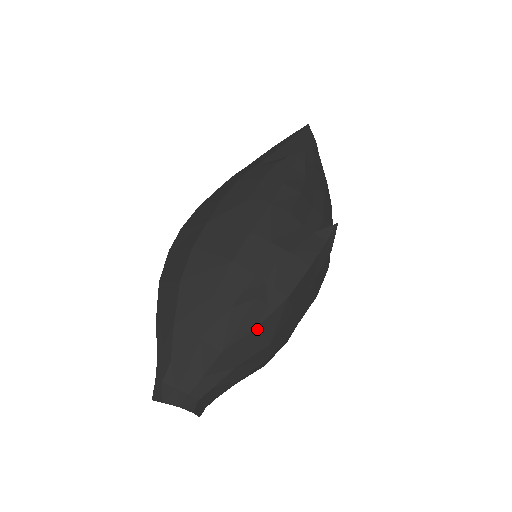
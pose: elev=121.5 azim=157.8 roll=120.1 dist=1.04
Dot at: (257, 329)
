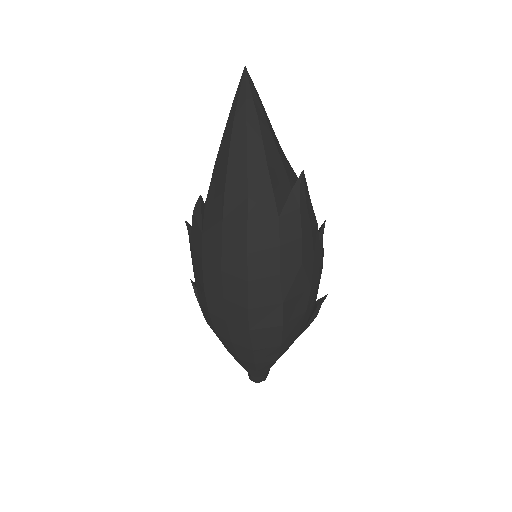
Dot at: occluded
